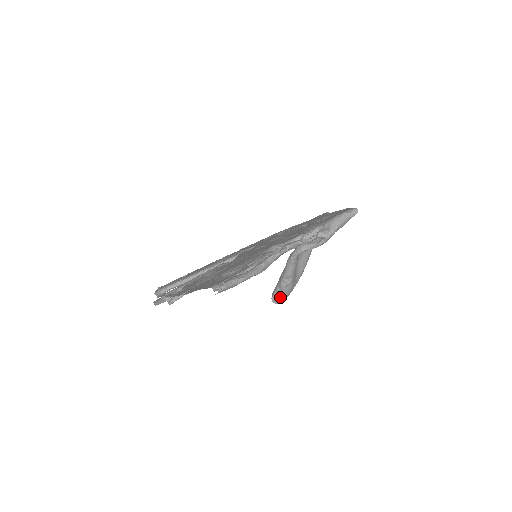
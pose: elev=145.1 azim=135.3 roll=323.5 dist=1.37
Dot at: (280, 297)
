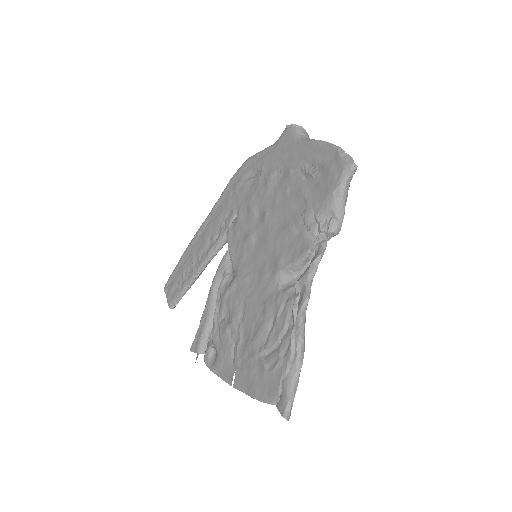
Dot at: occluded
